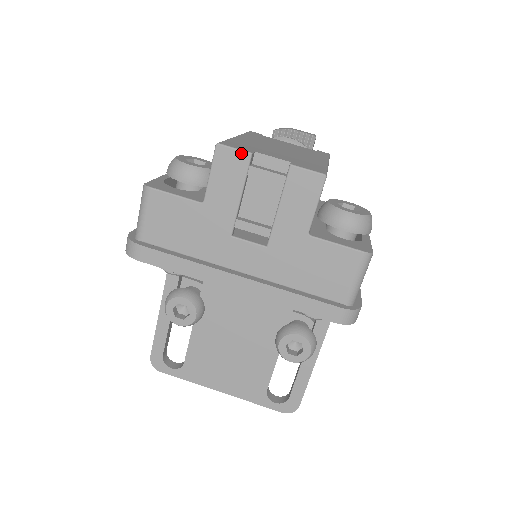
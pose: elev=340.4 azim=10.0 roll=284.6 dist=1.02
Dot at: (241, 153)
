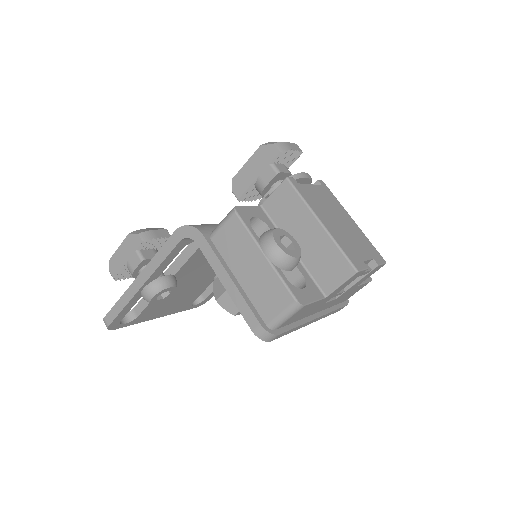
Dot at: (364, 271)
